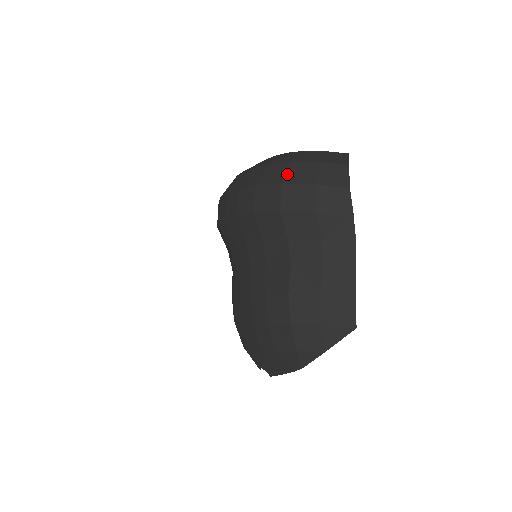
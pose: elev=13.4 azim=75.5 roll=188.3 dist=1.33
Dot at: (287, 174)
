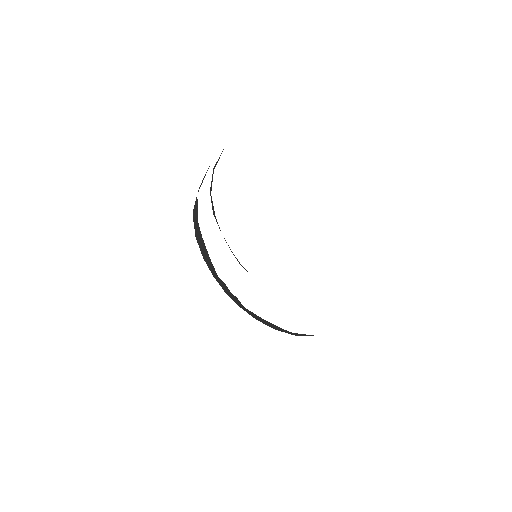
Dot at: occluded
